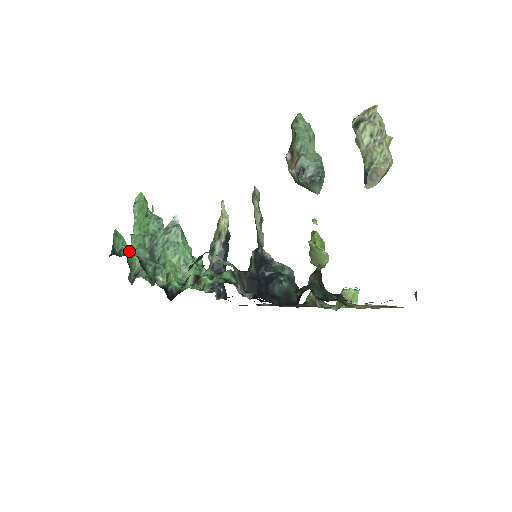
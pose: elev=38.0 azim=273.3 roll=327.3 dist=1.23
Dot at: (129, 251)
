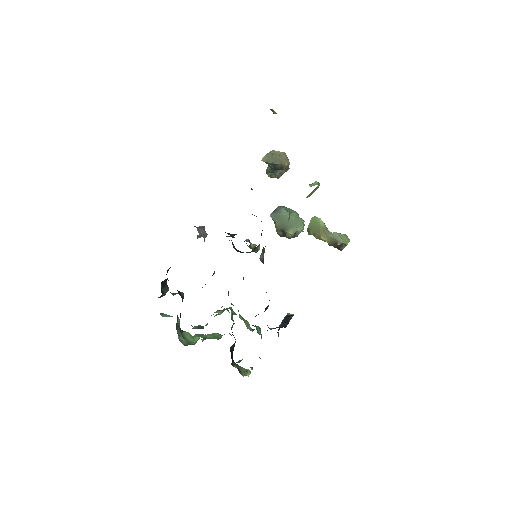
Dot at: occluded
